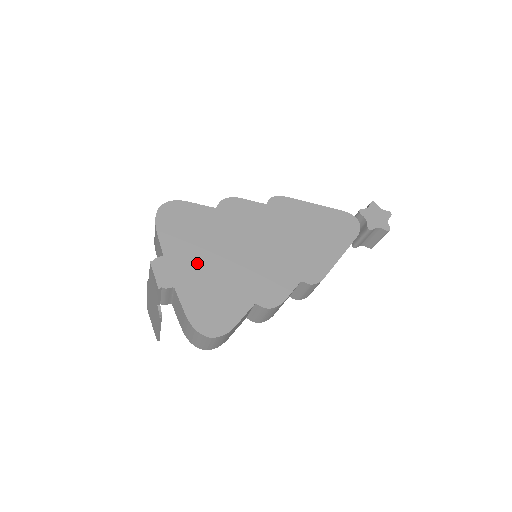
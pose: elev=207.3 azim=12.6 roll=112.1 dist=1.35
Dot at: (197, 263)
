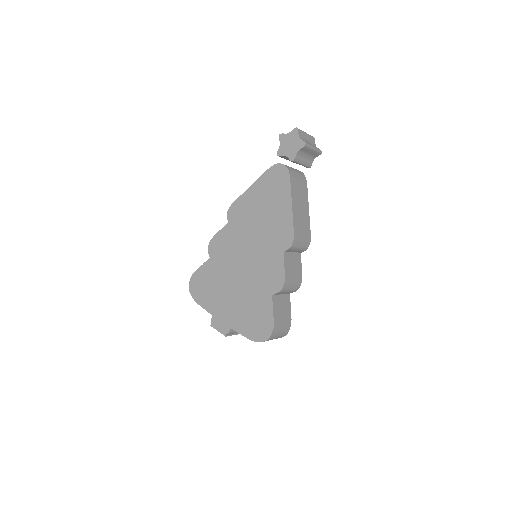
Dot at: (228, 302)
